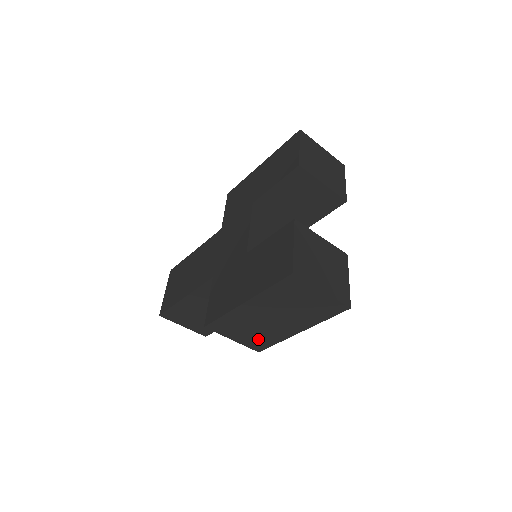
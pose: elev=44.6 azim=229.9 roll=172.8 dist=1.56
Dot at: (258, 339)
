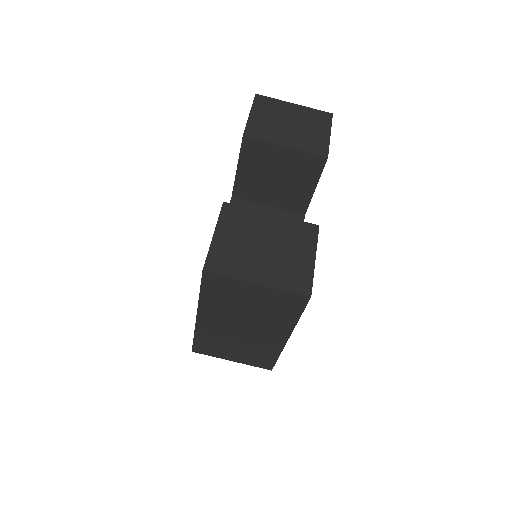
Dot at: (255, 355)
